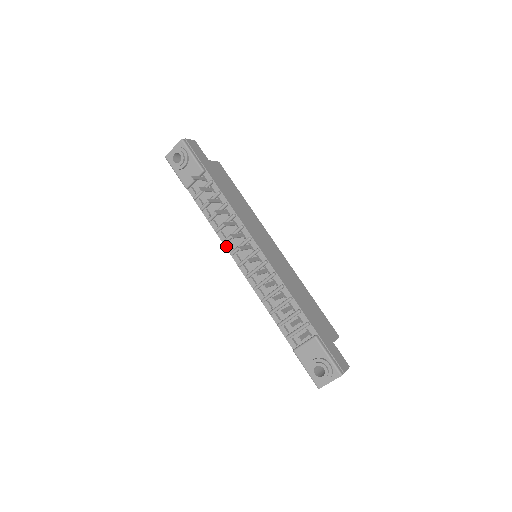
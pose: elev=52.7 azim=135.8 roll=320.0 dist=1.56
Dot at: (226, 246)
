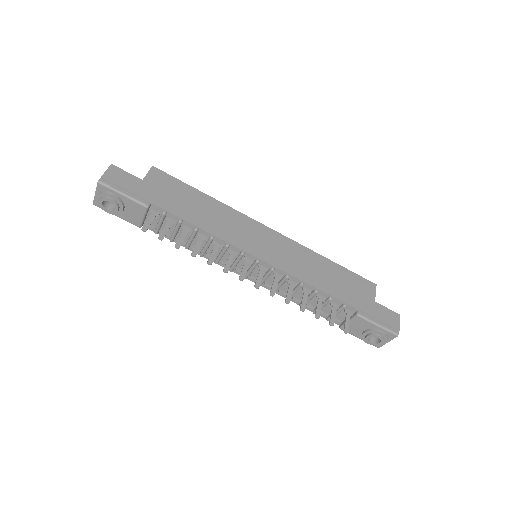
Dot at: (220, 264)
